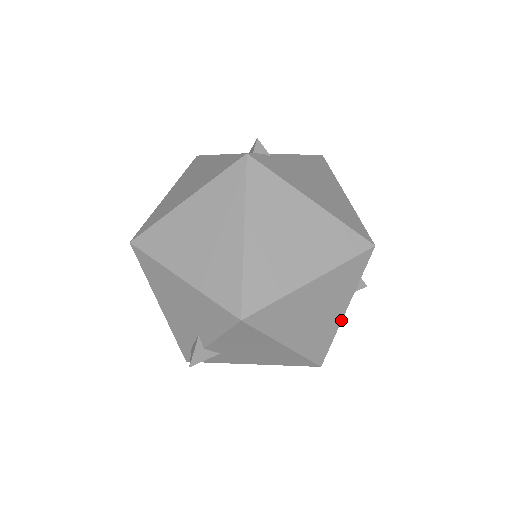
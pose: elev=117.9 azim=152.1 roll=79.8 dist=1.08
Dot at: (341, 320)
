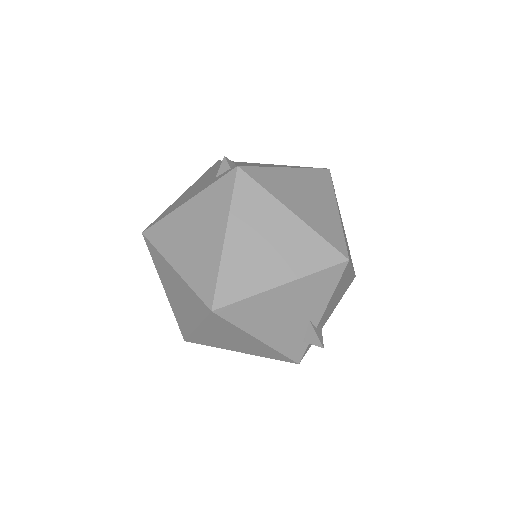
Dot at: (345, 234)
